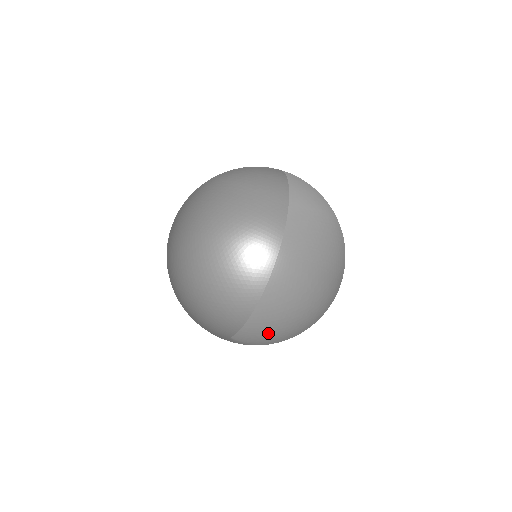
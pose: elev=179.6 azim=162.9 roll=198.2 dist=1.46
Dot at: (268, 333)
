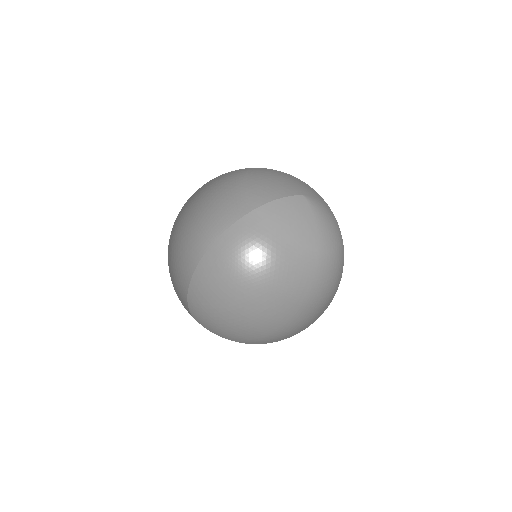
Dot at: (212, 326)
